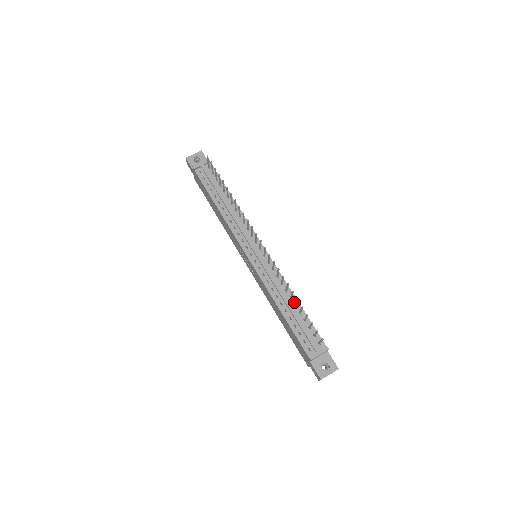
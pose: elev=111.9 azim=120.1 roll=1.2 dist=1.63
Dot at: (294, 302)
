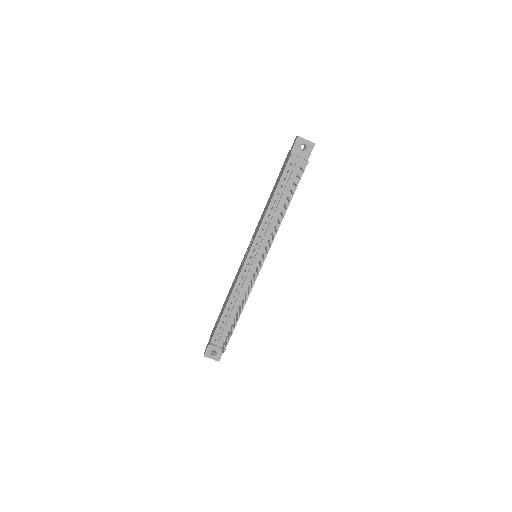
Dot at: occluded
